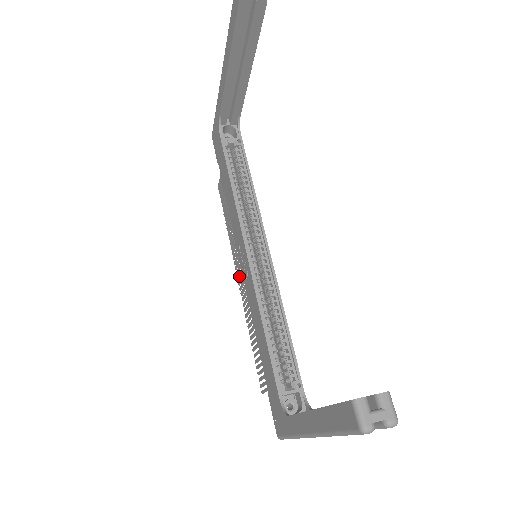
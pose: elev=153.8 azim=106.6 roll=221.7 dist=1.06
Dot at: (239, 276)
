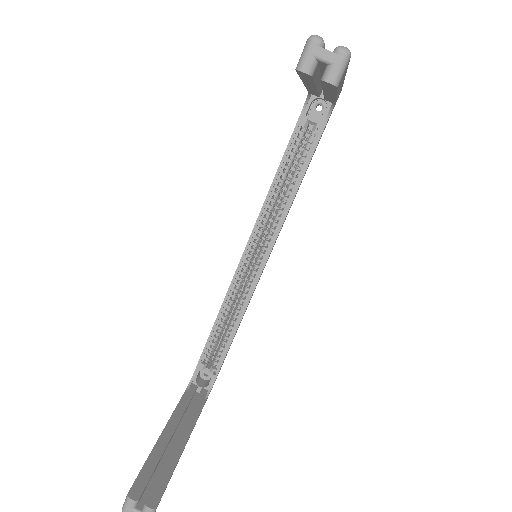
Dot at: occluded
